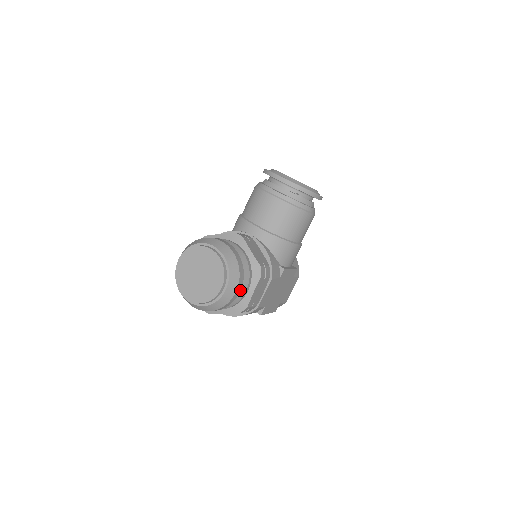
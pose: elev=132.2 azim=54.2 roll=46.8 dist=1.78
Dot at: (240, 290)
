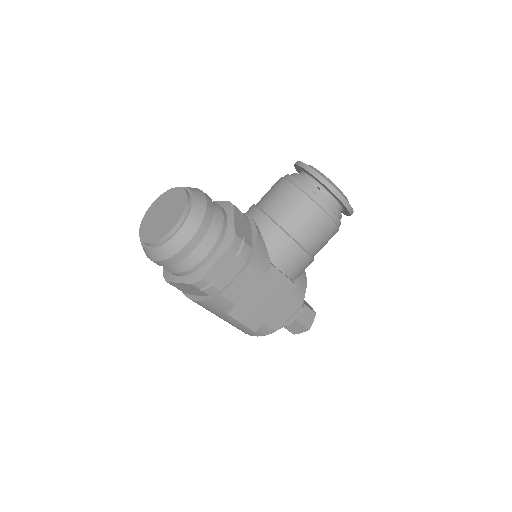
Dot at: (197, 246)
